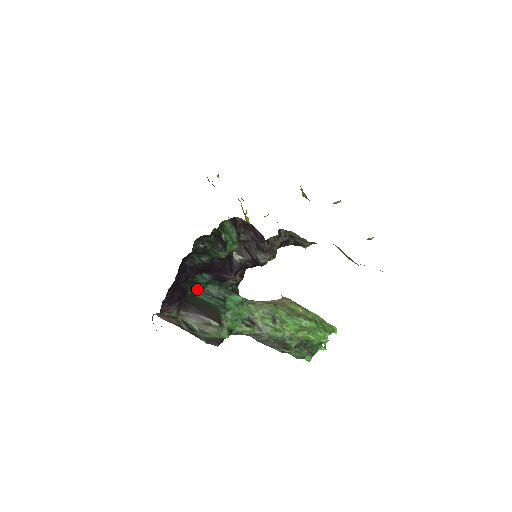
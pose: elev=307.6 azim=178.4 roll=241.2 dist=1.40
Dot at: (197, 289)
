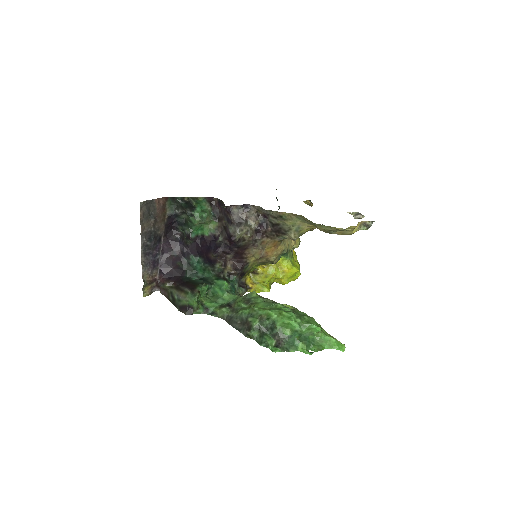
Dot at: (196, 276)
